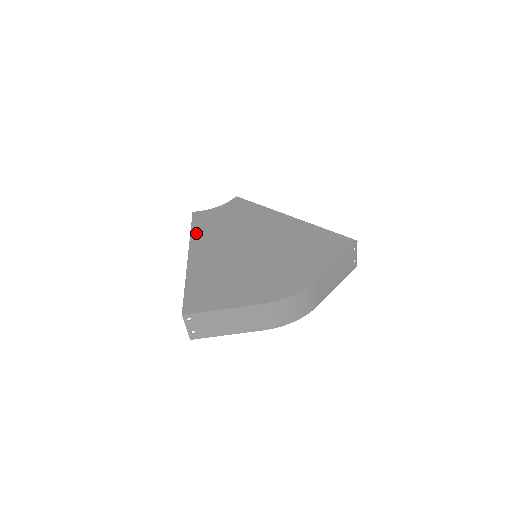
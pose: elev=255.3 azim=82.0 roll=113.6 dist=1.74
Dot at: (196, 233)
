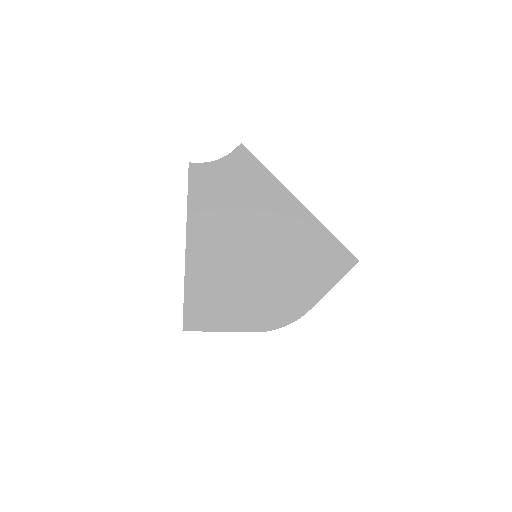
Dot at: (194, 206)
